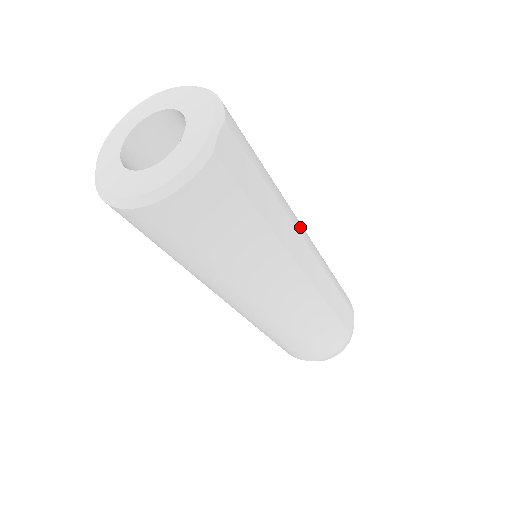
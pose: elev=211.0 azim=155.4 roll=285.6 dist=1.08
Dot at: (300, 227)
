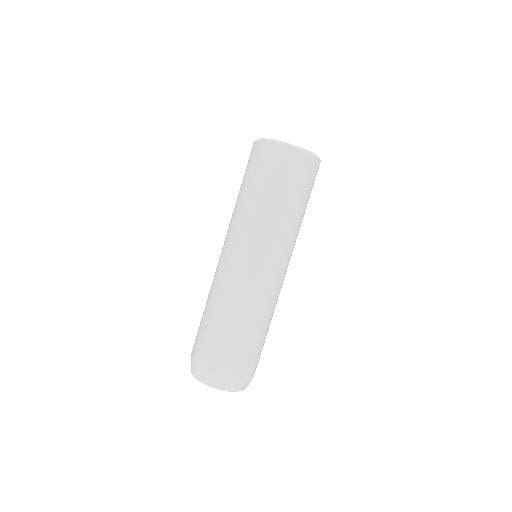
Dot at: occluded
